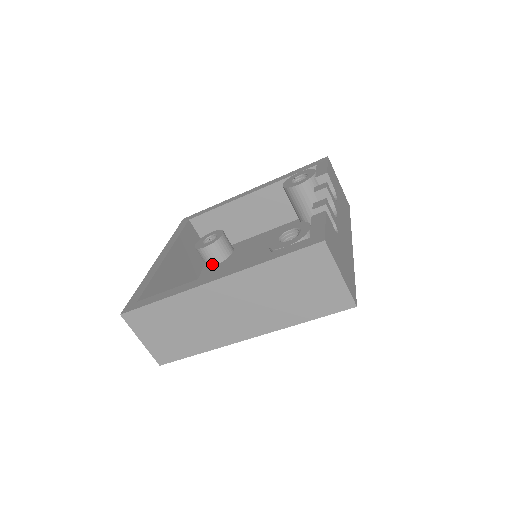
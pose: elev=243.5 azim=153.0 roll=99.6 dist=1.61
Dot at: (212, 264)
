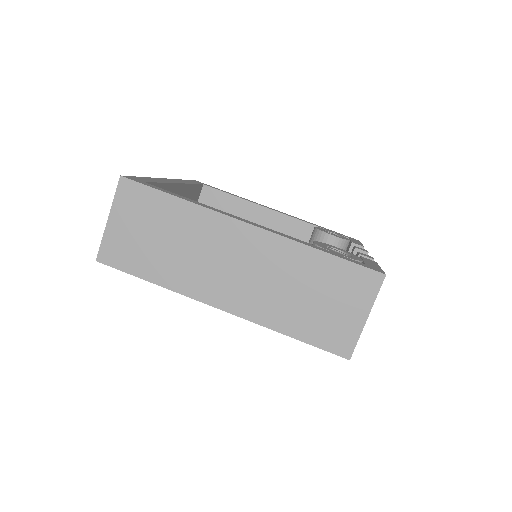
Dot at: occluded
